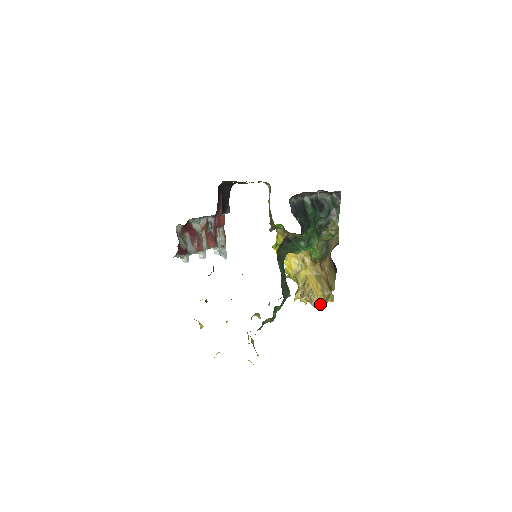
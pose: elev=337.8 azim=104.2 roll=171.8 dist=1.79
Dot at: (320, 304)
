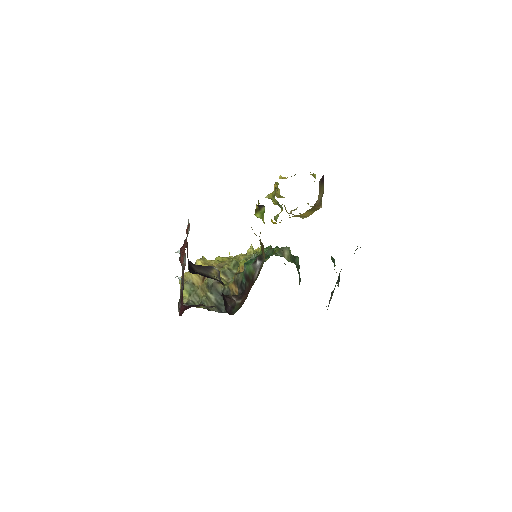
Dot at: occluded
